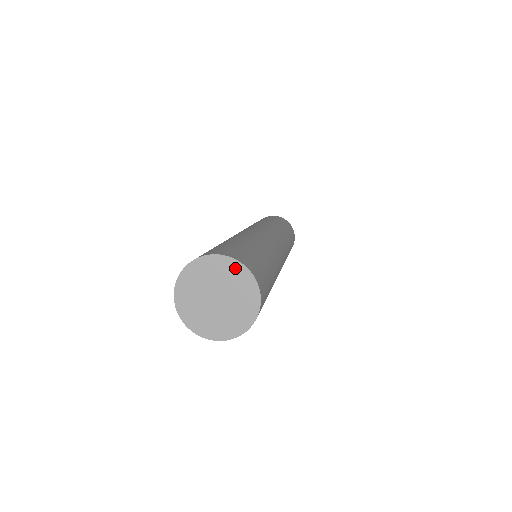
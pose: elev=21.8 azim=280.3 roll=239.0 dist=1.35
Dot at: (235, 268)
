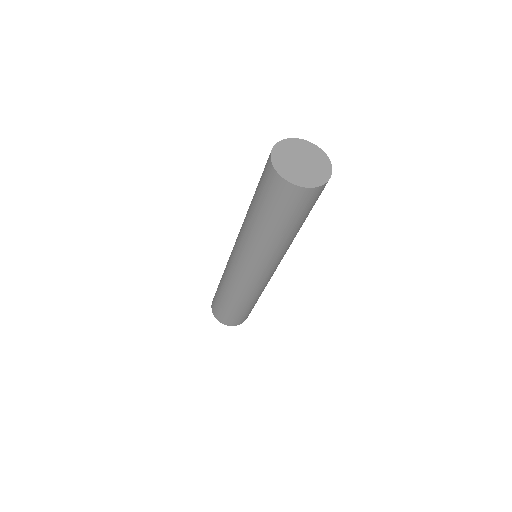
Dot at: (313, 148)
